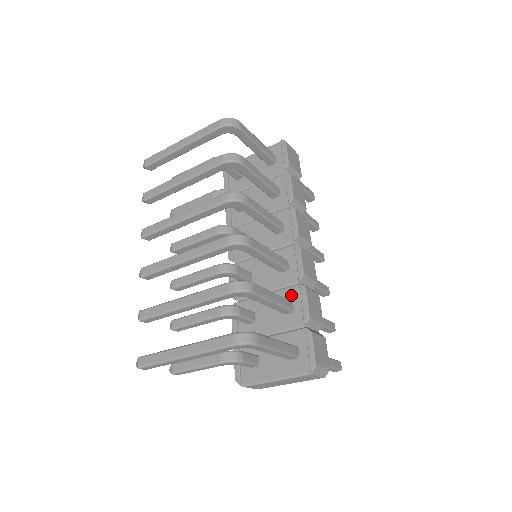
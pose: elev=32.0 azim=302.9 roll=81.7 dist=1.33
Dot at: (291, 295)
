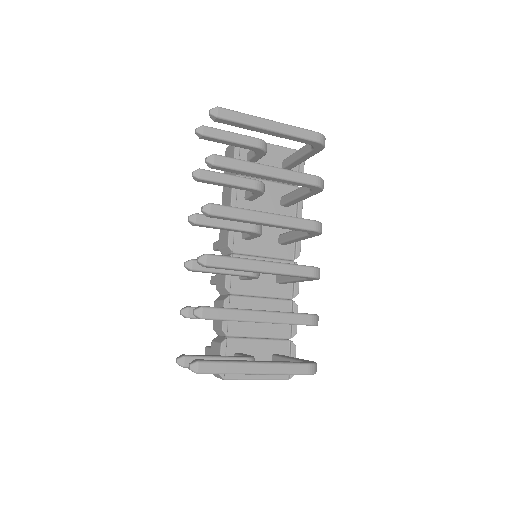
Dot at: (283, 308)
